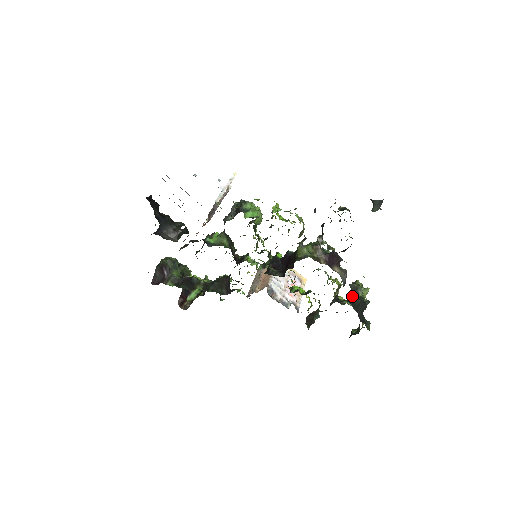
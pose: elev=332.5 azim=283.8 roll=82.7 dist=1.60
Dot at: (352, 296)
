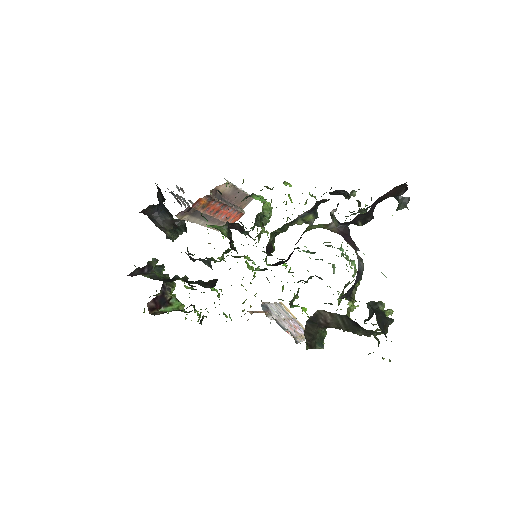
Dot at: (370, 317)
